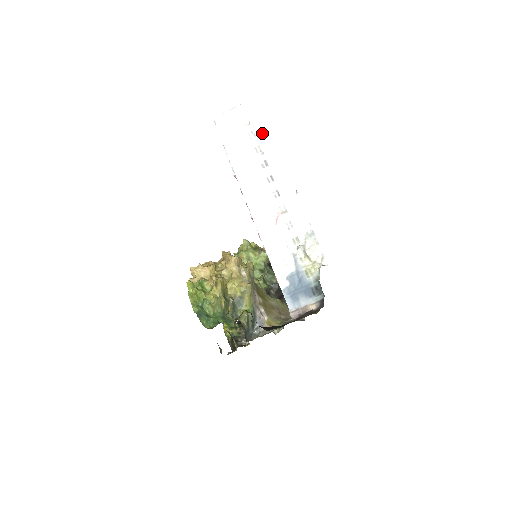
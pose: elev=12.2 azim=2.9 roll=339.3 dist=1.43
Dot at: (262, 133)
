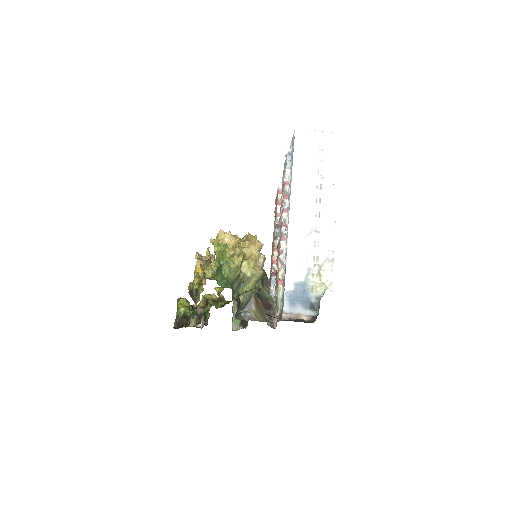
Dot at: (329, 163)
